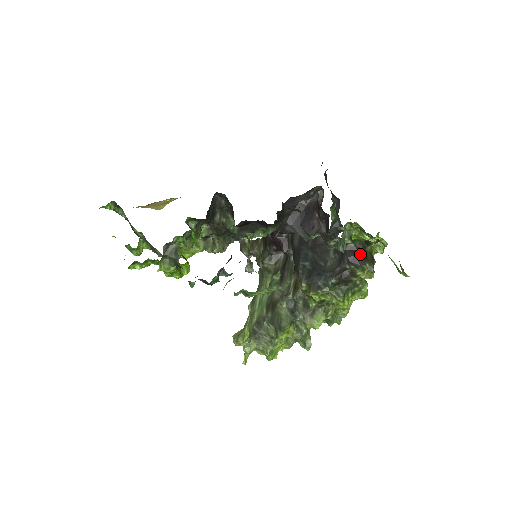
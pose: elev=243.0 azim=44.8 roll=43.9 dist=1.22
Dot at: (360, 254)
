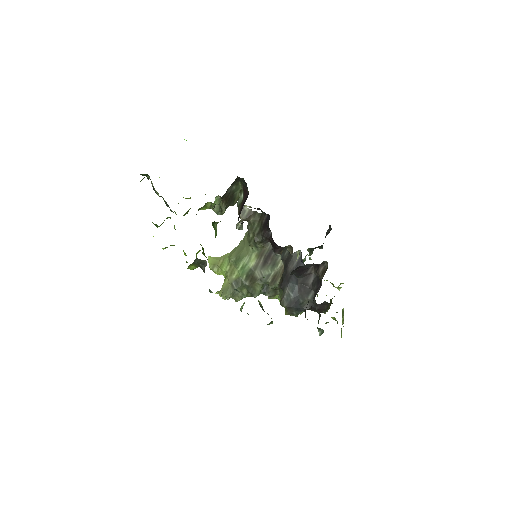
Dot at: (326, 308)
